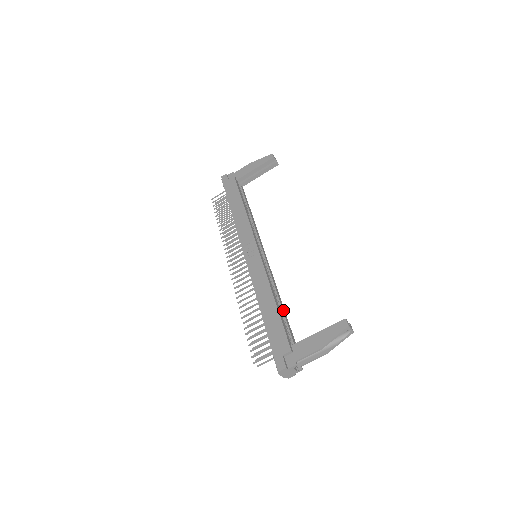
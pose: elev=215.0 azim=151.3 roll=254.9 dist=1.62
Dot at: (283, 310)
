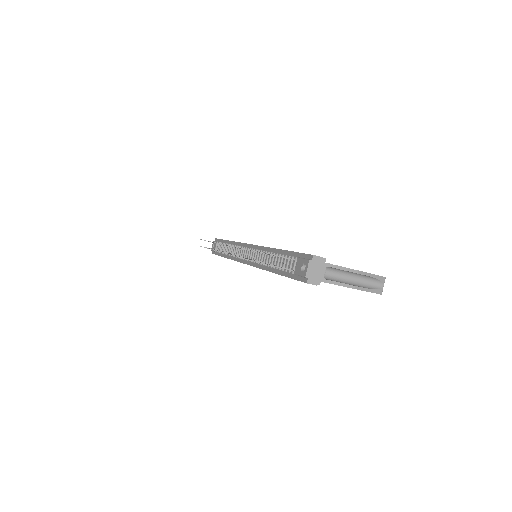
Dot at: occluded
